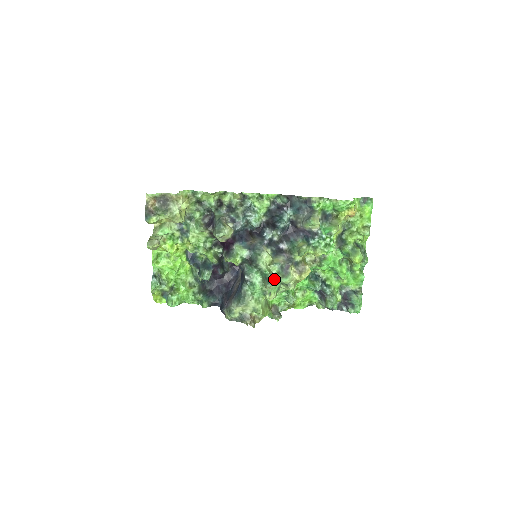
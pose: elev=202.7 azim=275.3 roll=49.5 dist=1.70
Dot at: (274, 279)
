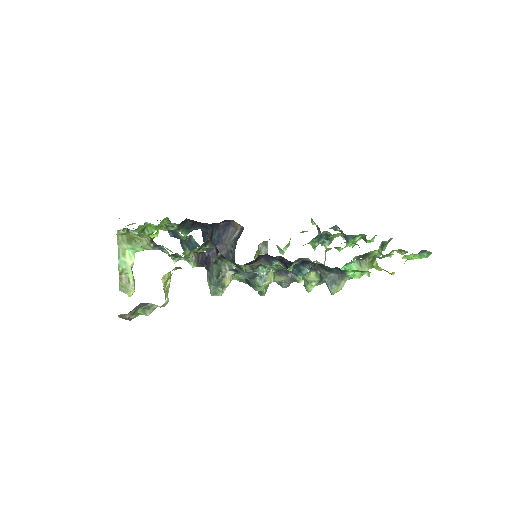
Dot at: occluded
